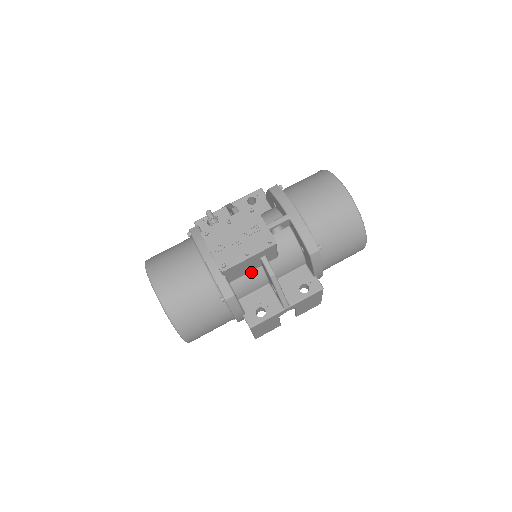
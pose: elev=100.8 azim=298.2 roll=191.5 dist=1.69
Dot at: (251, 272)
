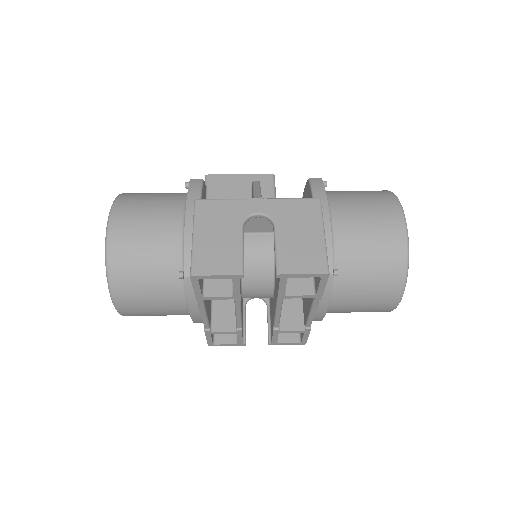
Dot at: occluded
